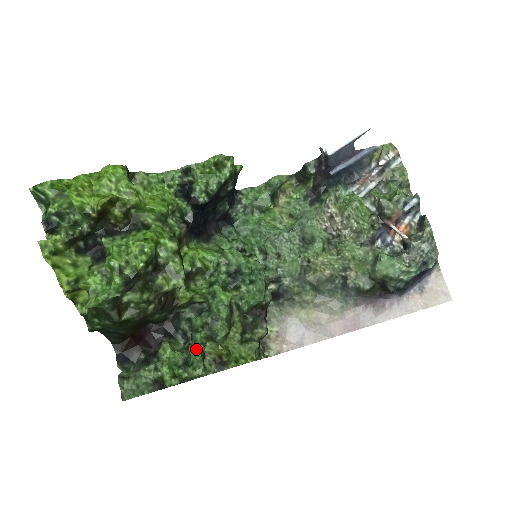
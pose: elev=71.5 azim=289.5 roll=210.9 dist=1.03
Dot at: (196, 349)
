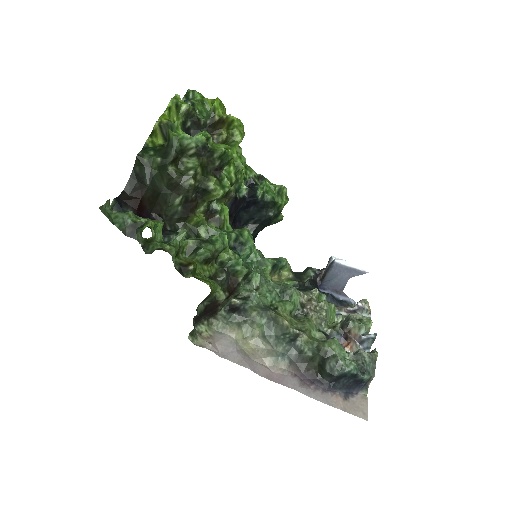
Dot at: occluded
